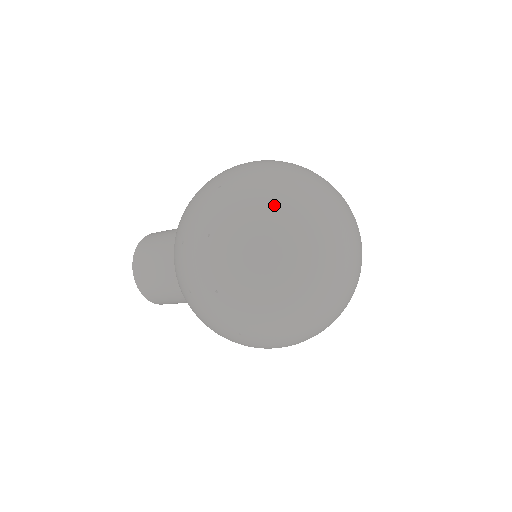
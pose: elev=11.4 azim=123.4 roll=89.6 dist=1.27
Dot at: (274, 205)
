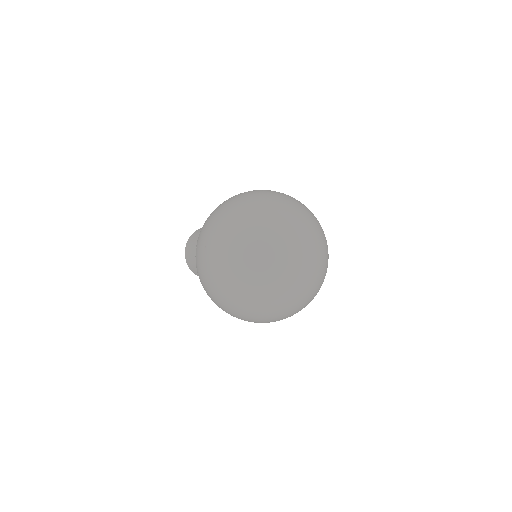
Dot at: (243, 232)
